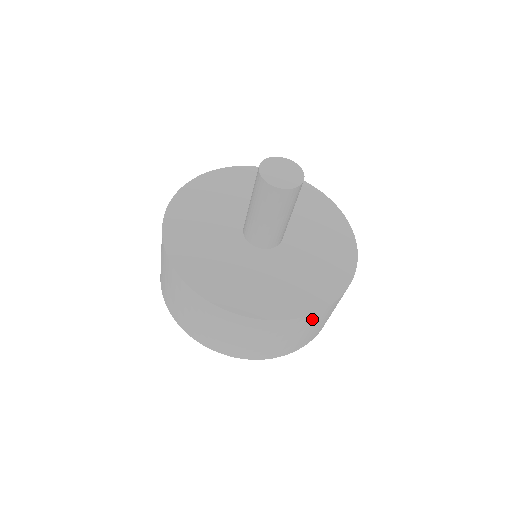
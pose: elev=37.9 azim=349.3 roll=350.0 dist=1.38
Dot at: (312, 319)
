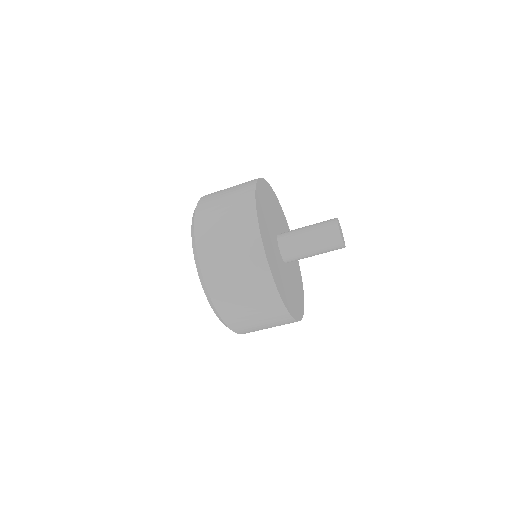
Dot at: (265, 286)
